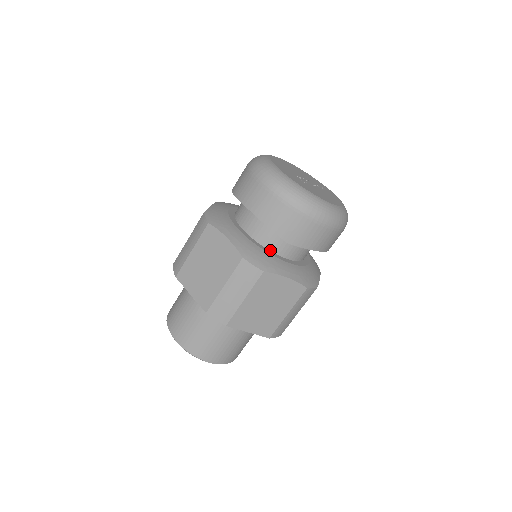
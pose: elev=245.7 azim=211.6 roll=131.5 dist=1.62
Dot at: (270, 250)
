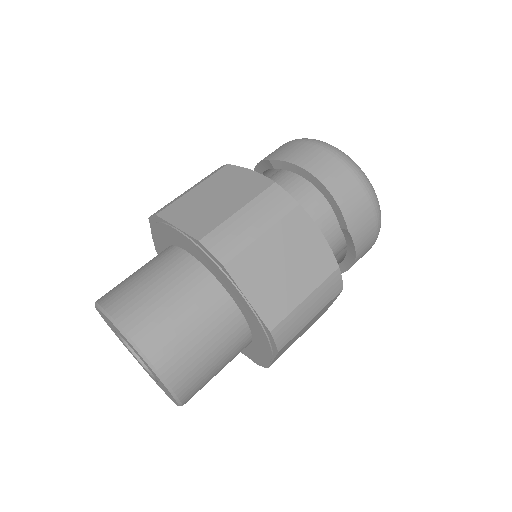
Dot at: occluded
